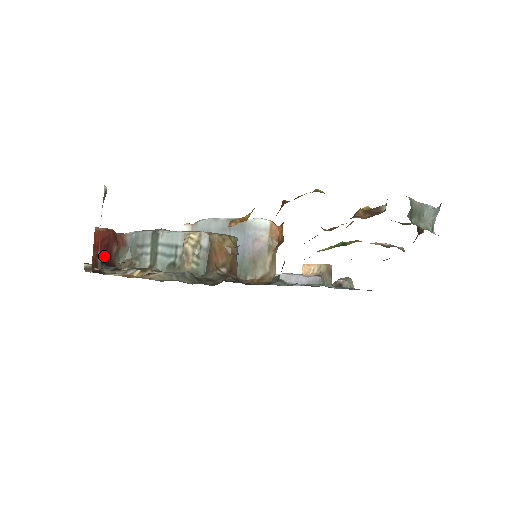
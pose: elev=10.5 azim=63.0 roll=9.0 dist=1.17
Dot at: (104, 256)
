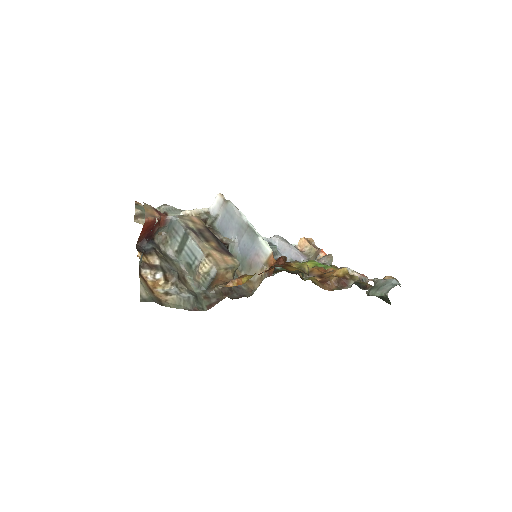
Dot at: (148, 234)
